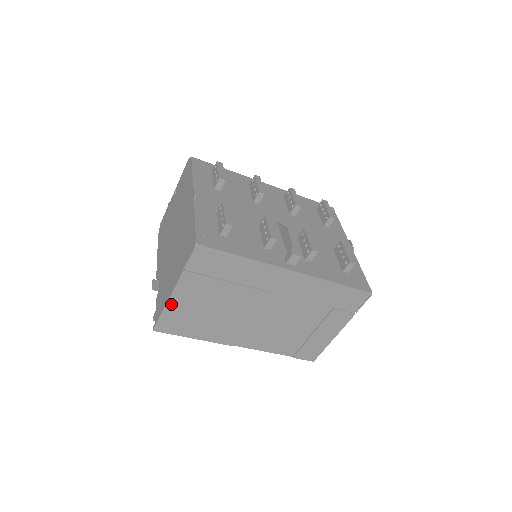
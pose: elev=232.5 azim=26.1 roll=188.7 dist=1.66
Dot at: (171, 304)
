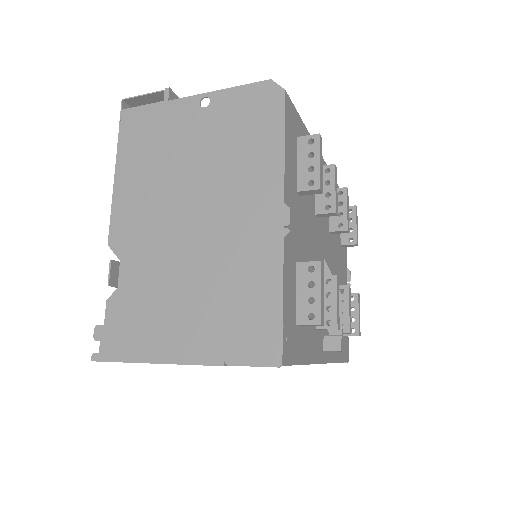
Dot at: (156, 363)
